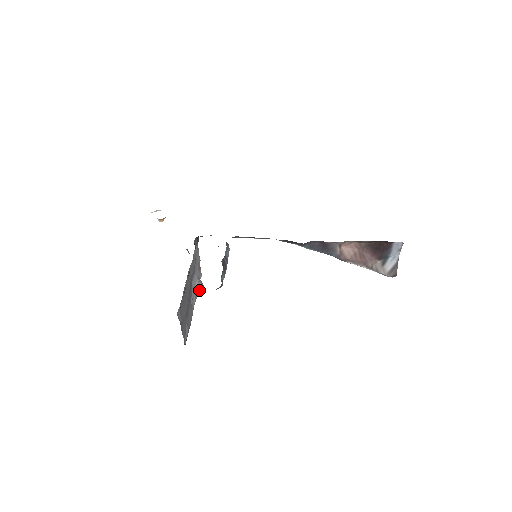
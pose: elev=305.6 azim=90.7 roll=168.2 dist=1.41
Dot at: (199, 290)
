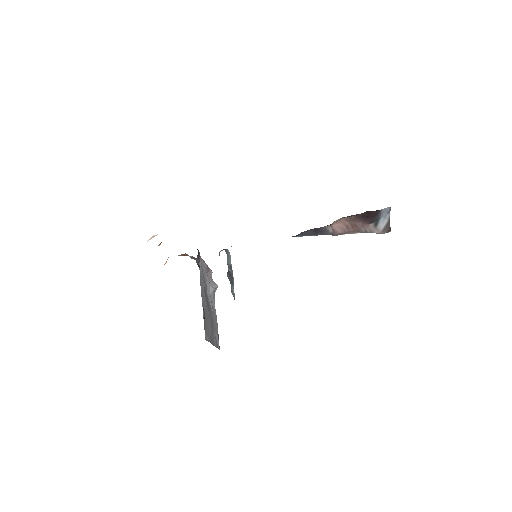
Dot at: (215, 291)
